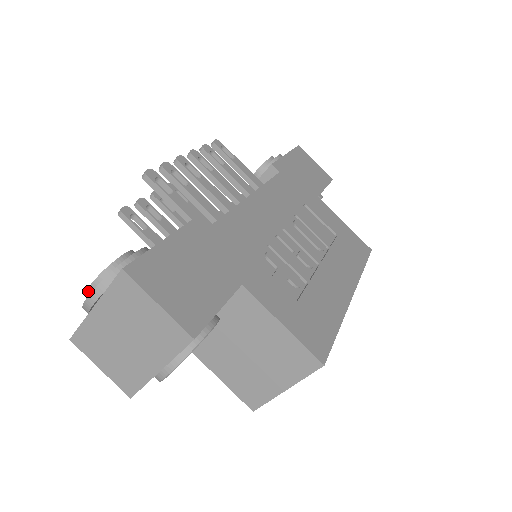
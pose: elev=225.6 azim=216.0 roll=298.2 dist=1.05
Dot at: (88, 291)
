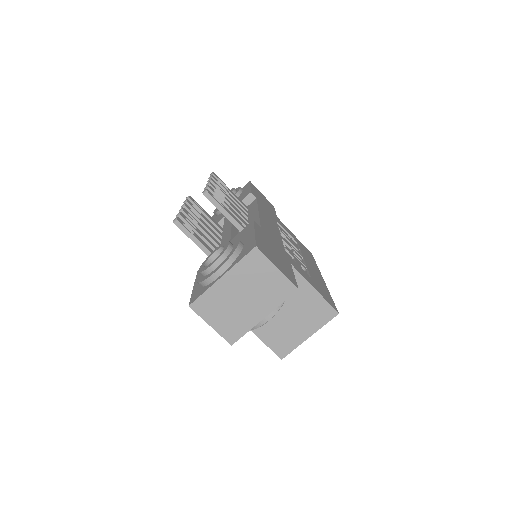
Dot at: (210, 268)
